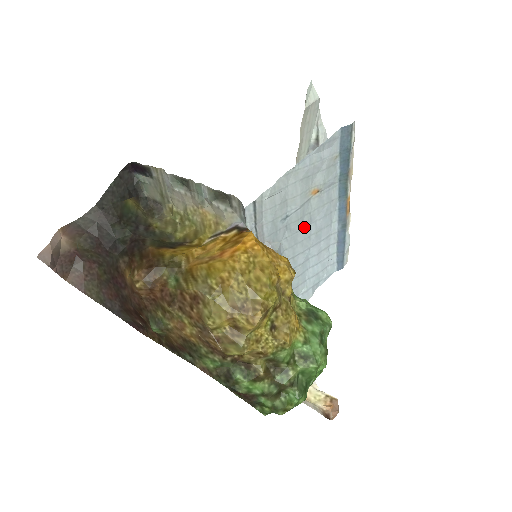
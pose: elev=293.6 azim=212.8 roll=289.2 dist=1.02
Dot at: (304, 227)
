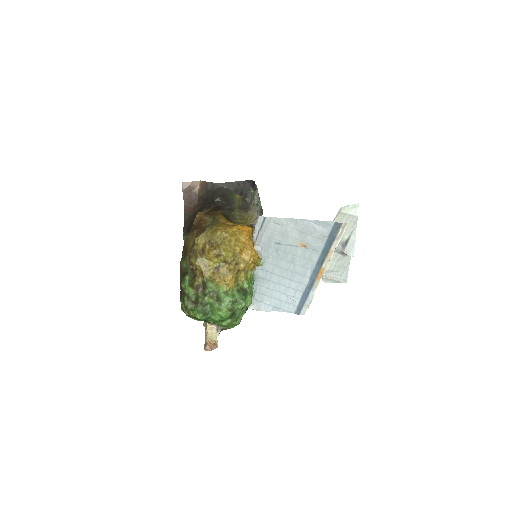
Dot at: (287, 260)
